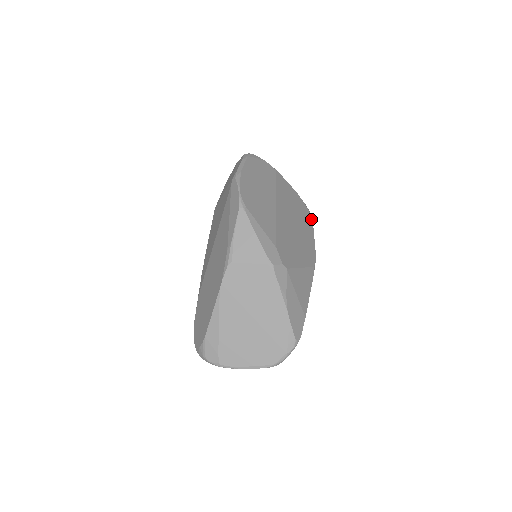
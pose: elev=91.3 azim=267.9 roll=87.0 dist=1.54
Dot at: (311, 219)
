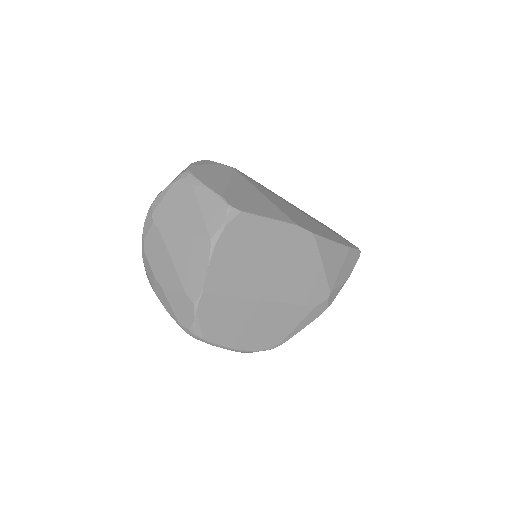
Dot at: (246, 217)
